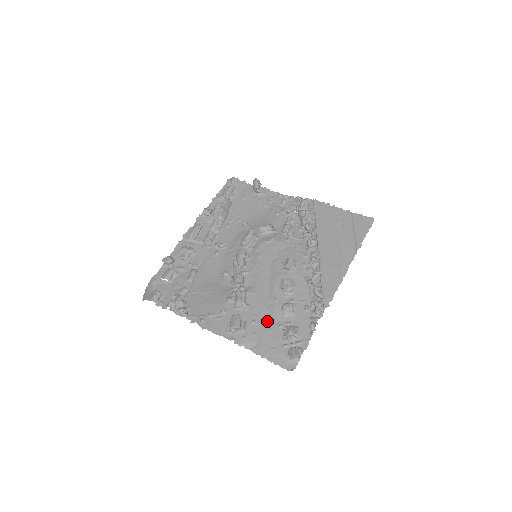
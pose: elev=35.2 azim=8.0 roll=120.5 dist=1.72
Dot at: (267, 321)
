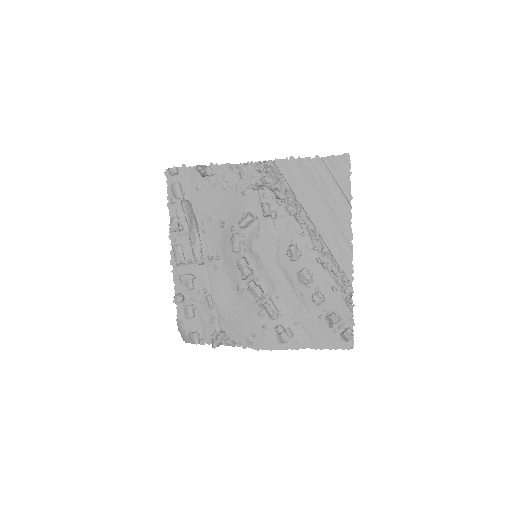
Dot at: (307, 317)
